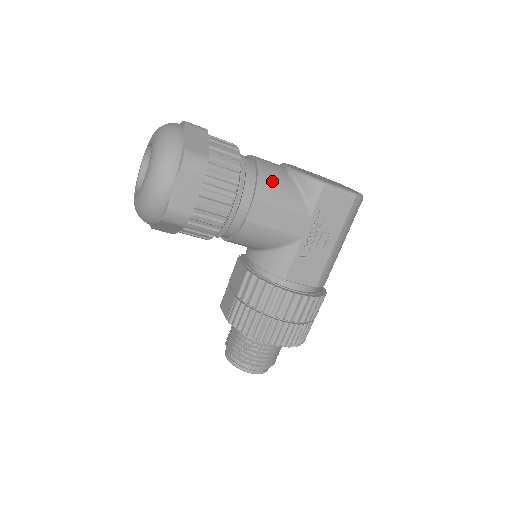
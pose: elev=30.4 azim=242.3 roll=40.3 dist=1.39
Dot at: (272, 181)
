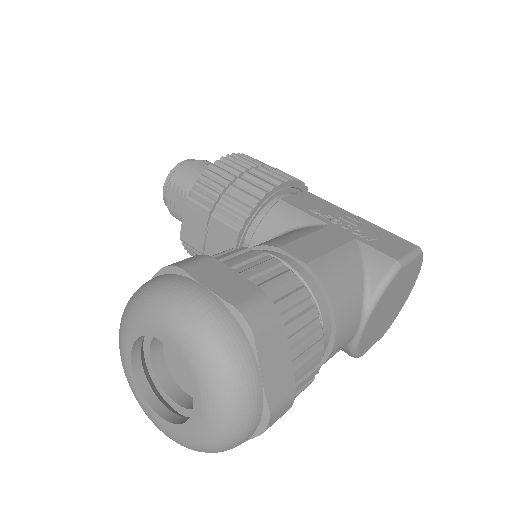
Dot at: occluded
